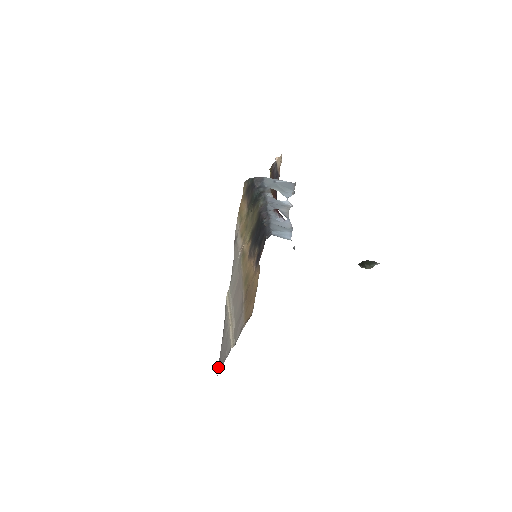
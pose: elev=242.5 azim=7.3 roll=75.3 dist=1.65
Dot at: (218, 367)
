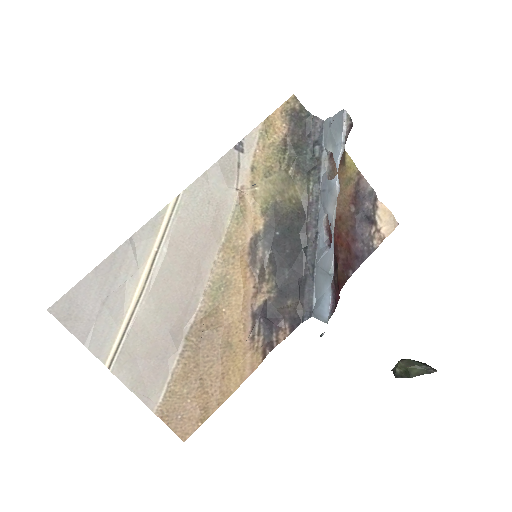
Dot at: (63, 297)
